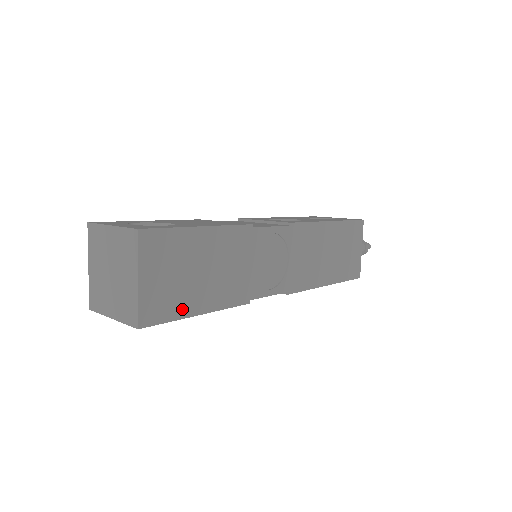
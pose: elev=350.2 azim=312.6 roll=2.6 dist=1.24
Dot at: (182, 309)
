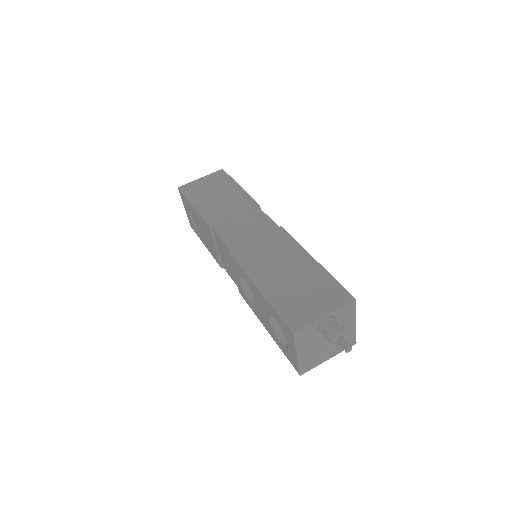
Dot at: (193, 198)
